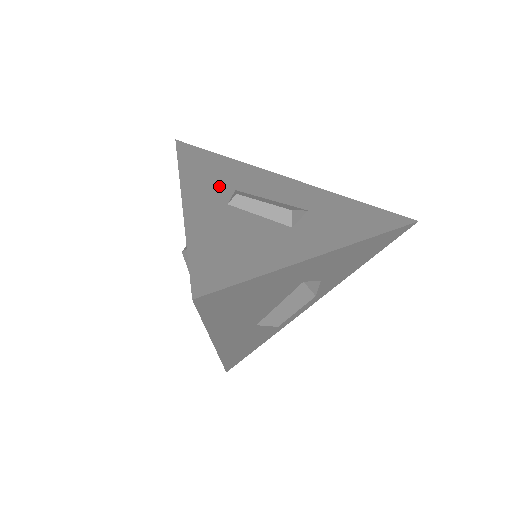
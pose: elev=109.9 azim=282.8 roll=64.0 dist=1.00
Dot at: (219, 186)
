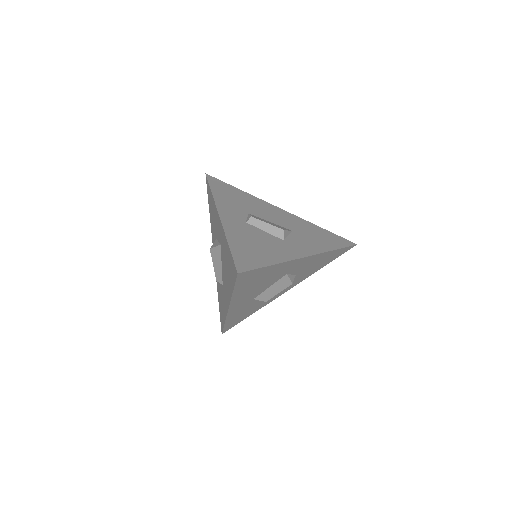
Dot at: (239, 210)
